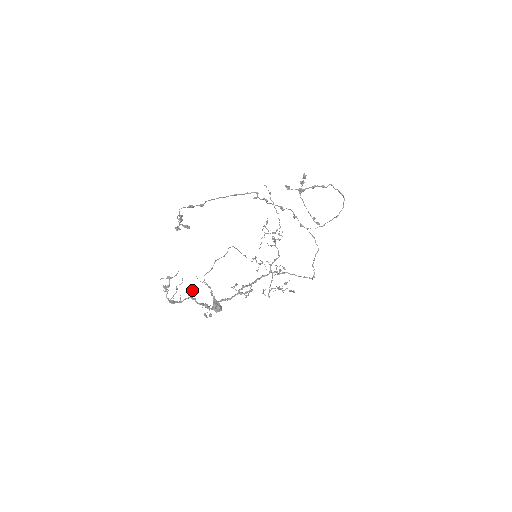
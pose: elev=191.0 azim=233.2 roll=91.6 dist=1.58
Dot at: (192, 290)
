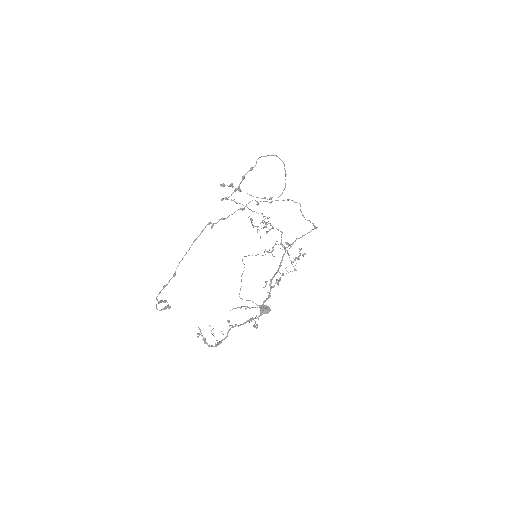
Dot at: (228, 322)
